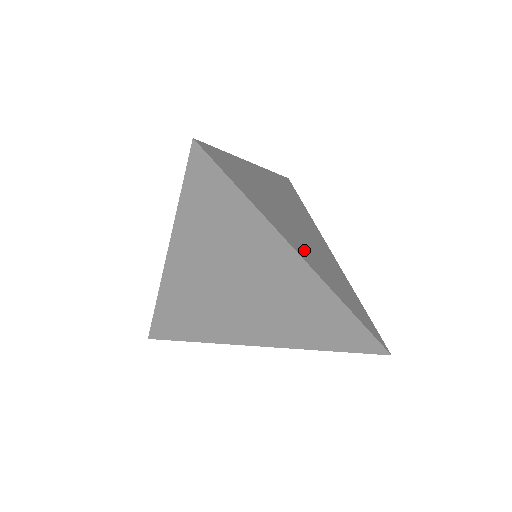
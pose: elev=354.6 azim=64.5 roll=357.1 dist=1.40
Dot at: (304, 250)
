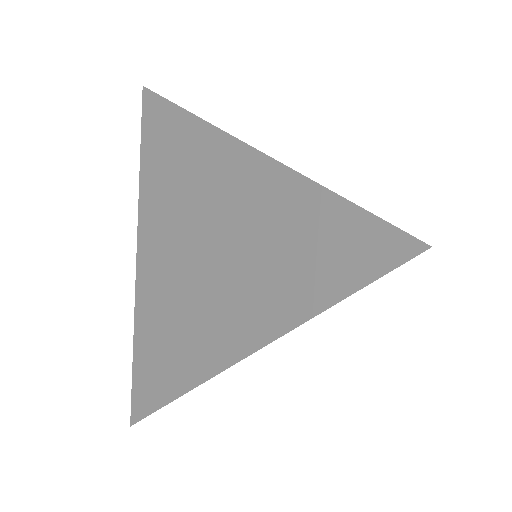
Dot at: occluded
